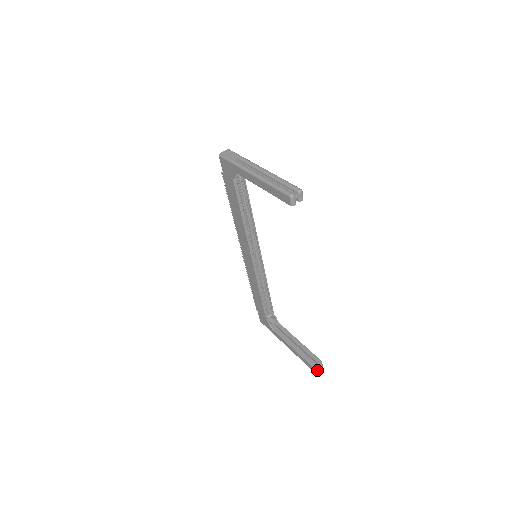
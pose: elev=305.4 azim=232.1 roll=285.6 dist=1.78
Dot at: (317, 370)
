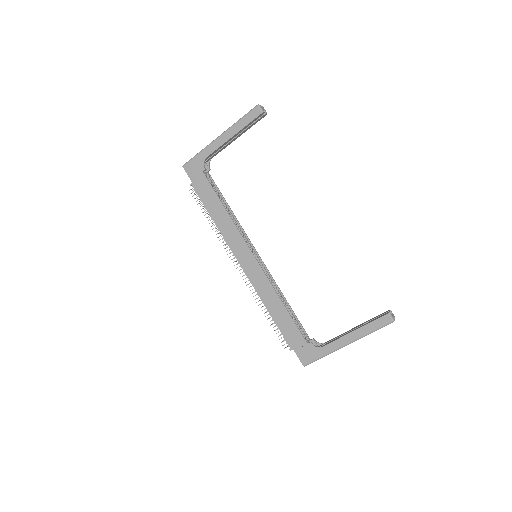
Dot at: (393, 318)
